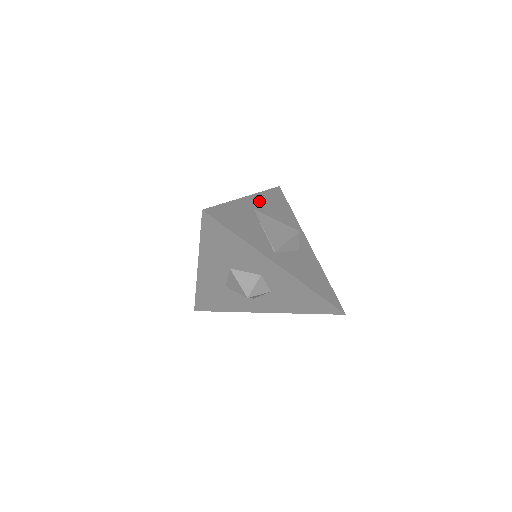
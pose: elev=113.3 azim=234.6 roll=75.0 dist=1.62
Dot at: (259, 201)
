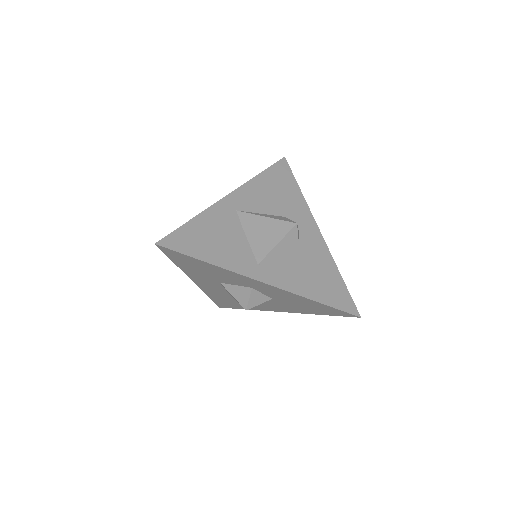
Dot at: (246, 194)
